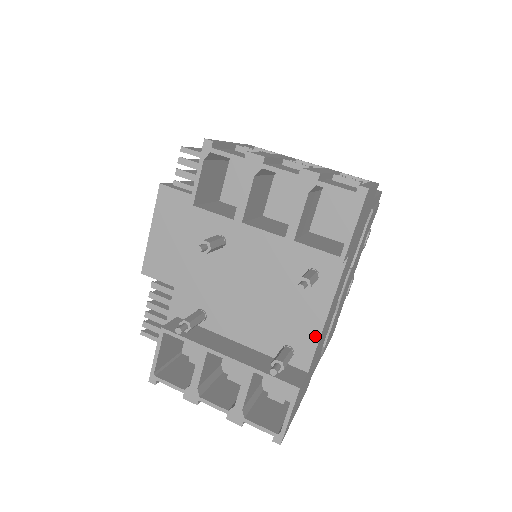
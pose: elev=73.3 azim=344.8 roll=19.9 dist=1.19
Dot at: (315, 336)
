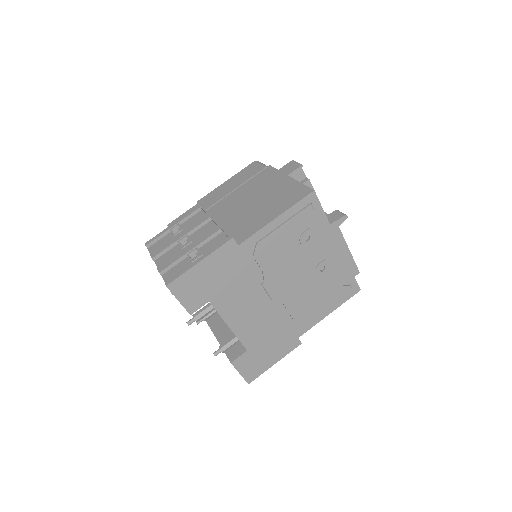
Dot at: (235, 334)
